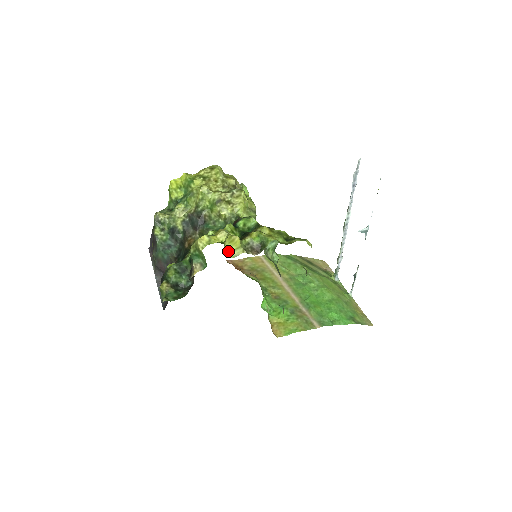
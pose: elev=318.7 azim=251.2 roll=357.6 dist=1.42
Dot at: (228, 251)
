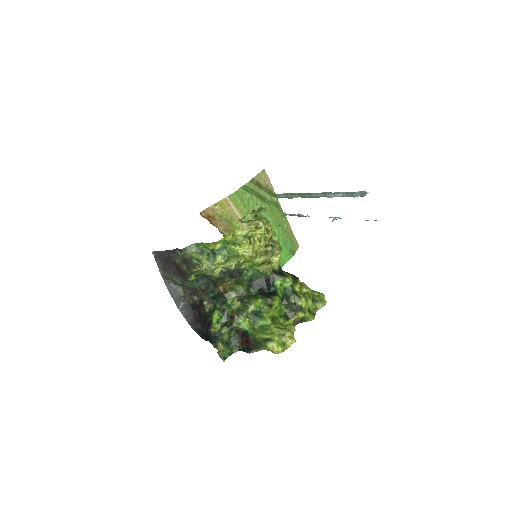
Dot at: occluded
